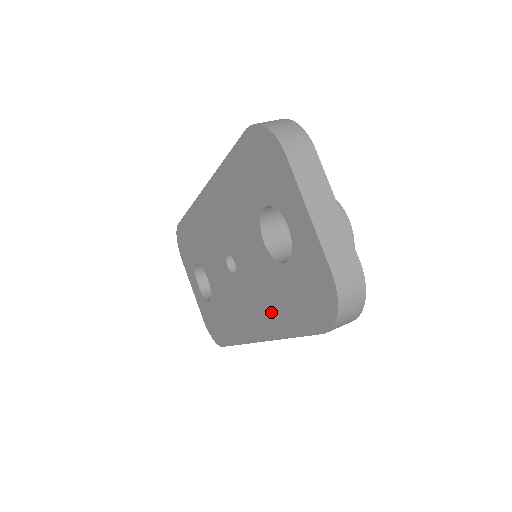
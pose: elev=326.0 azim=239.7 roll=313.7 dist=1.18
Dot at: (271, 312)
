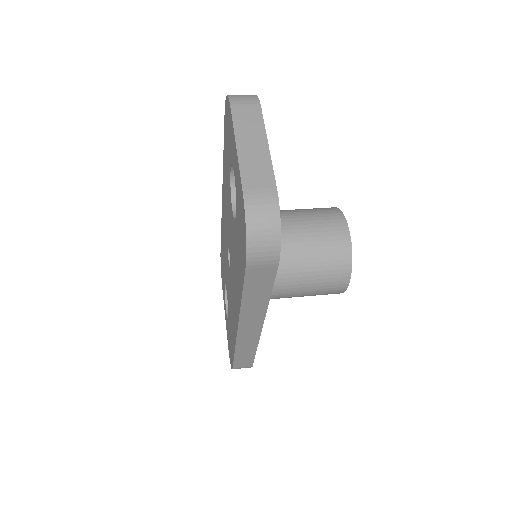
Dot at: (237, 283)
